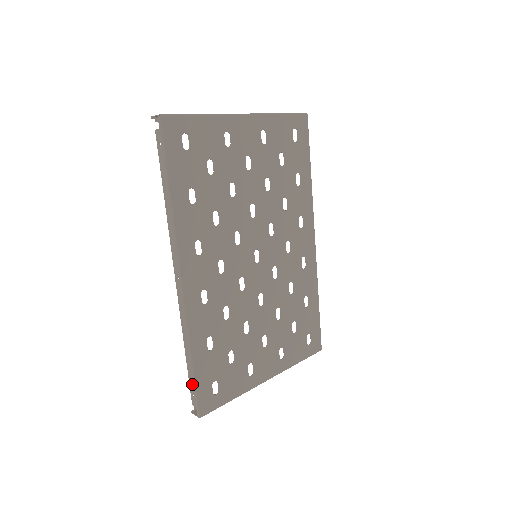
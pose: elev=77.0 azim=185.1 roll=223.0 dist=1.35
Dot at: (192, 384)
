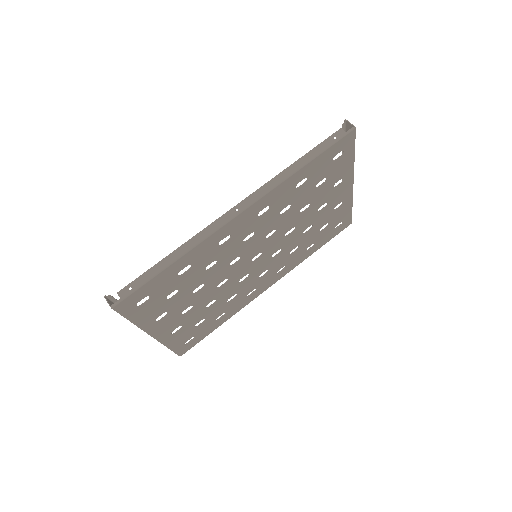
Dot at: (143, 280)
